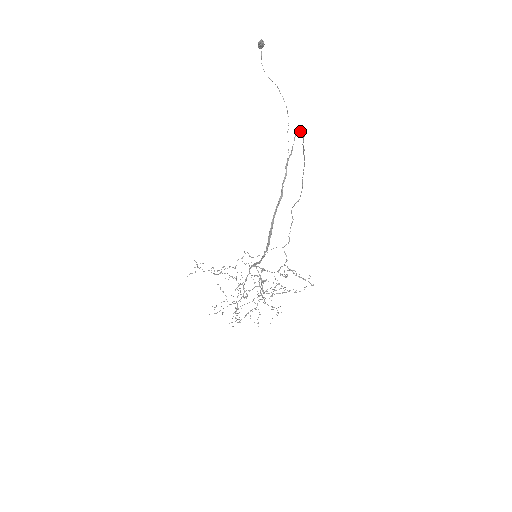
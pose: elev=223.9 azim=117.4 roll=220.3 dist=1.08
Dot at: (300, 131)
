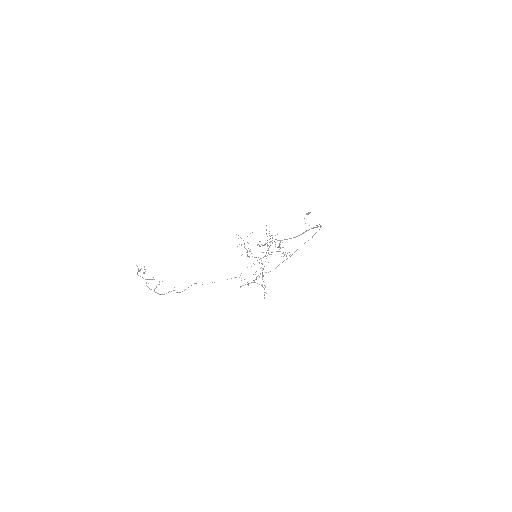
Dot at: occluded
